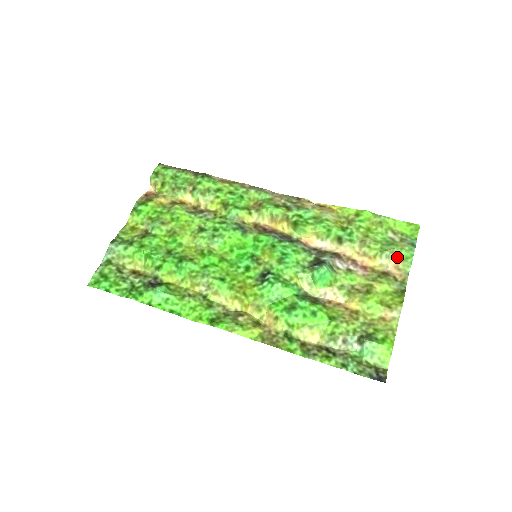
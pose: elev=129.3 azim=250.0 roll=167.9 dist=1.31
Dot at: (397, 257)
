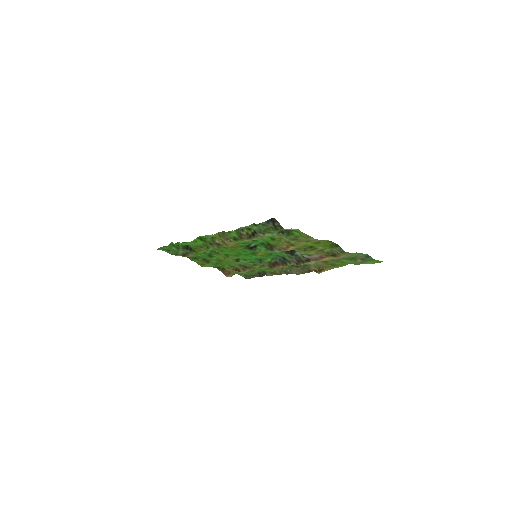
Dot at: occluded
